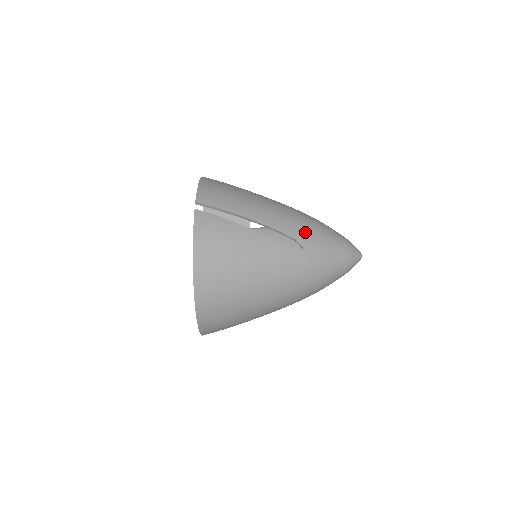
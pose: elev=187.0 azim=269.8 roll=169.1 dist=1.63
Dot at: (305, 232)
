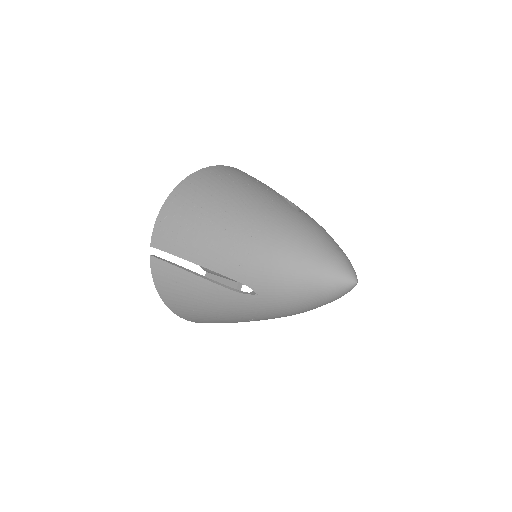
Dot at: (257, 274)
